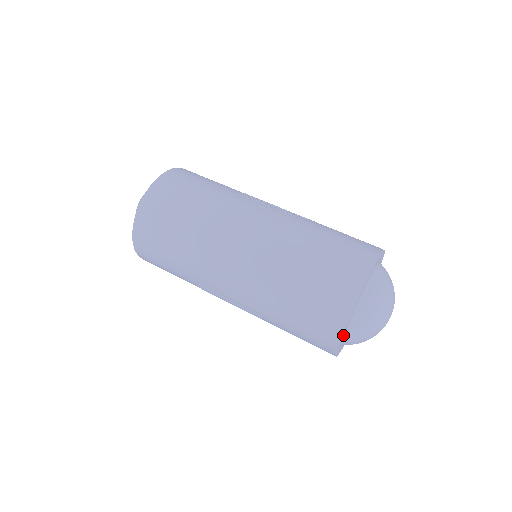
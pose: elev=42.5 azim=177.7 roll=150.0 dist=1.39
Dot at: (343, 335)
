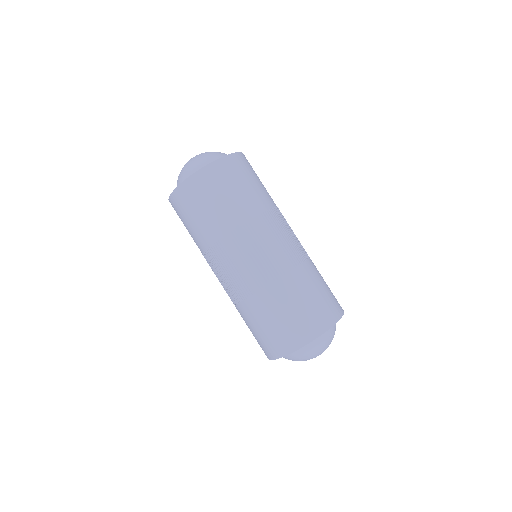
Dot at: (297, 349)
